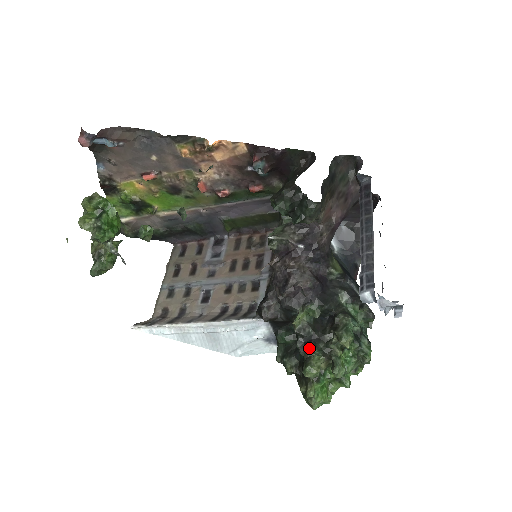
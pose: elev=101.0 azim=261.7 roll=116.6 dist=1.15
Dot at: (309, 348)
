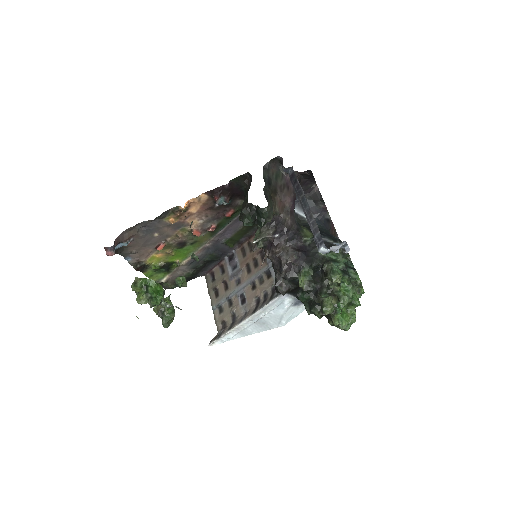
Dot at: (318, 296)
